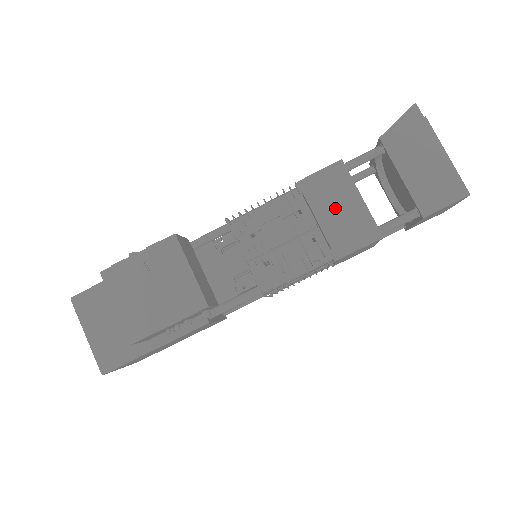
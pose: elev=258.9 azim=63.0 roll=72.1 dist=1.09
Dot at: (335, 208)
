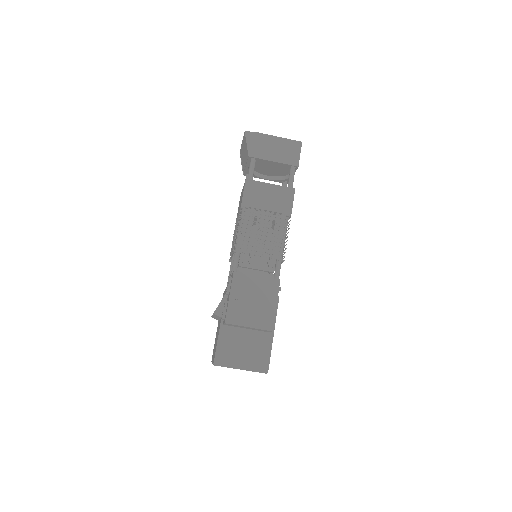
Dot at: (267, 198)
